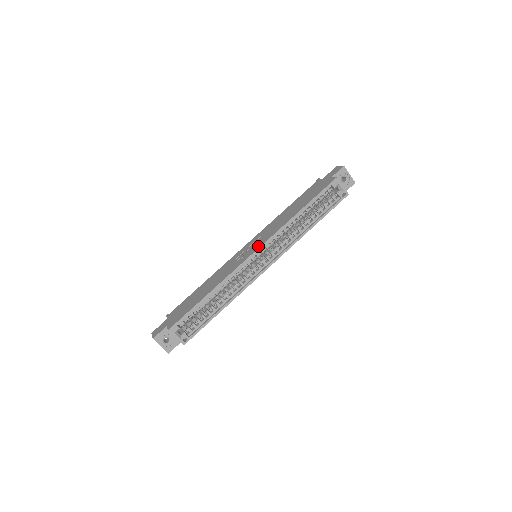
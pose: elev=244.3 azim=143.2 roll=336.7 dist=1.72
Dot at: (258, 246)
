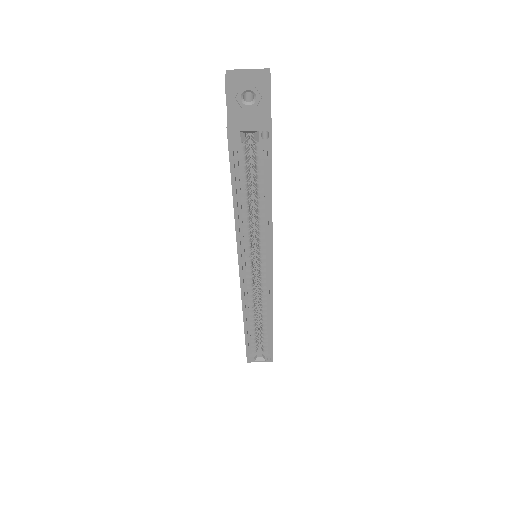
Dot at: occluded
